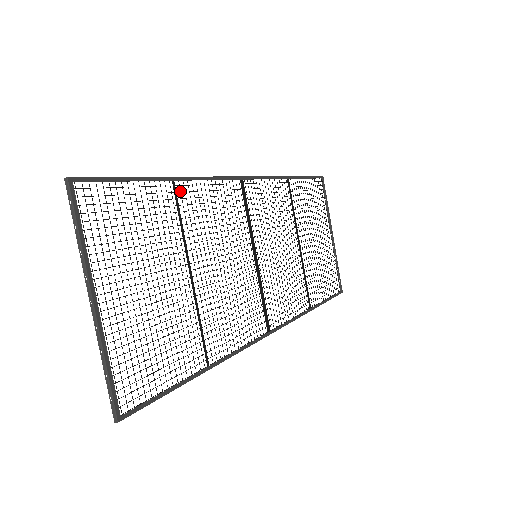
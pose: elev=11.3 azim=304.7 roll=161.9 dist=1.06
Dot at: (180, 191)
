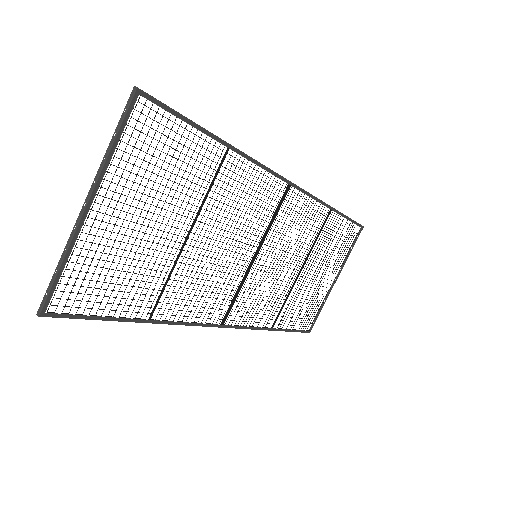
Dot at: (228, 161)
